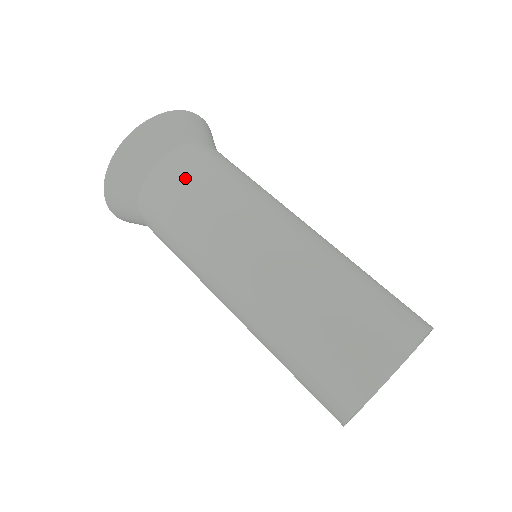
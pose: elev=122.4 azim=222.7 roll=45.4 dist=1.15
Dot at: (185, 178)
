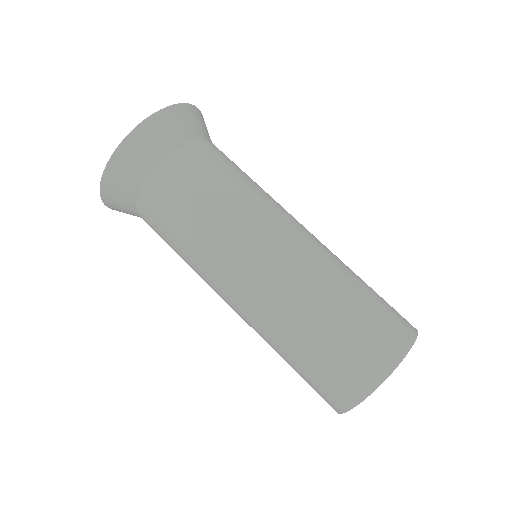
Dot at: (200, 174)
